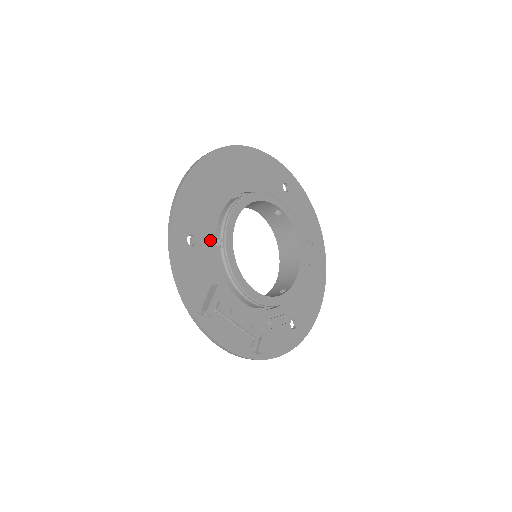
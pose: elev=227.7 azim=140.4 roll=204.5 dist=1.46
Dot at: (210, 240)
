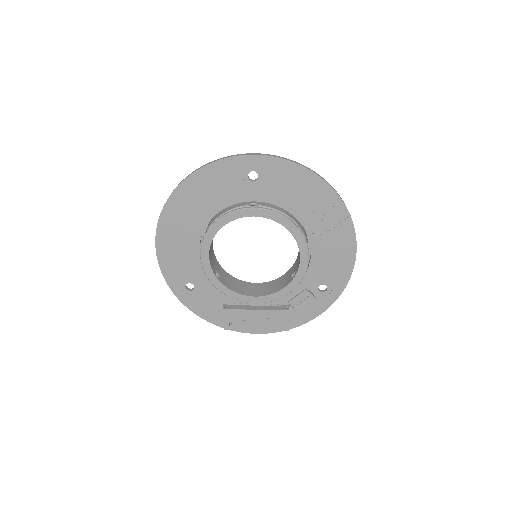
Dot at: (203, 278)
